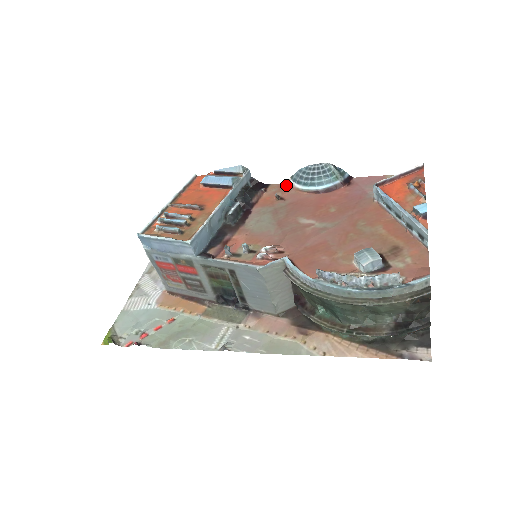
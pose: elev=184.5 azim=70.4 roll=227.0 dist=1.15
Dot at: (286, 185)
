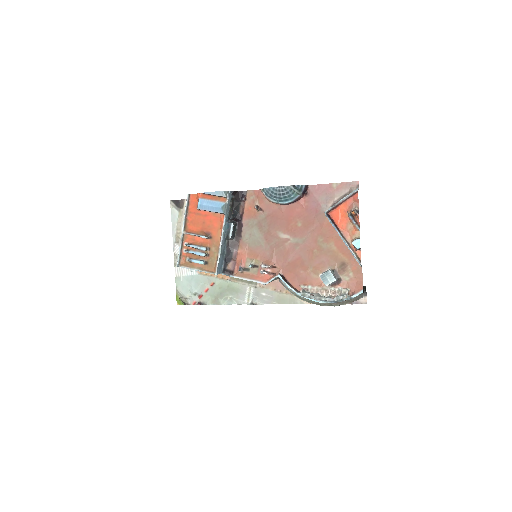
Dot at: (260, 193)
